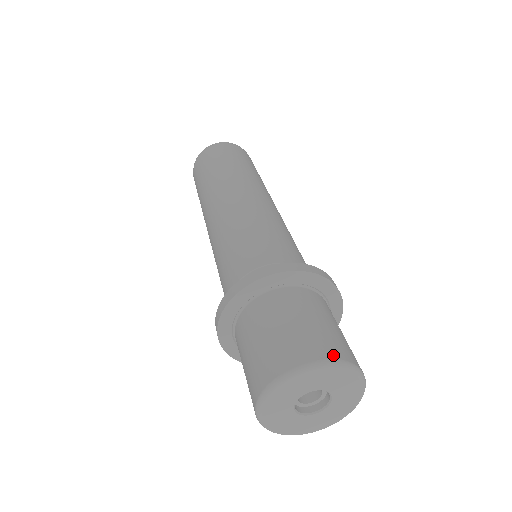
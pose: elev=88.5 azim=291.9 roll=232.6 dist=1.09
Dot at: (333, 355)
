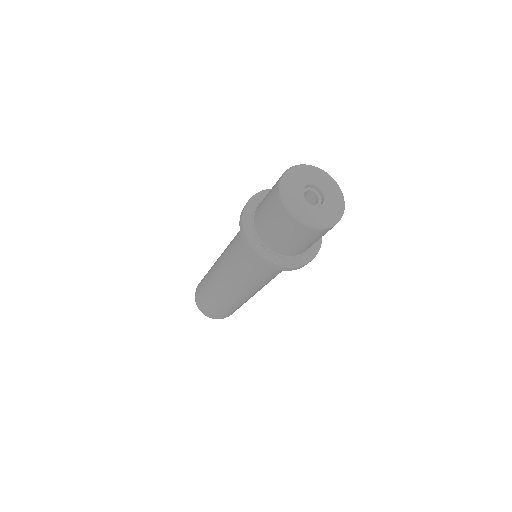
Dot at: occluded
